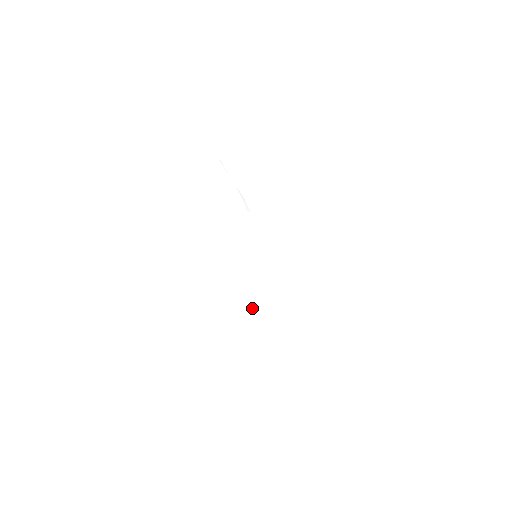
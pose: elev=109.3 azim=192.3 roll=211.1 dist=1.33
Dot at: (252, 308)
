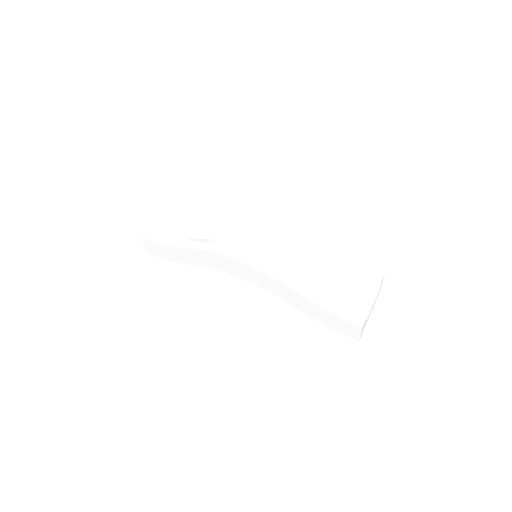
Dot at: (285, 284)
